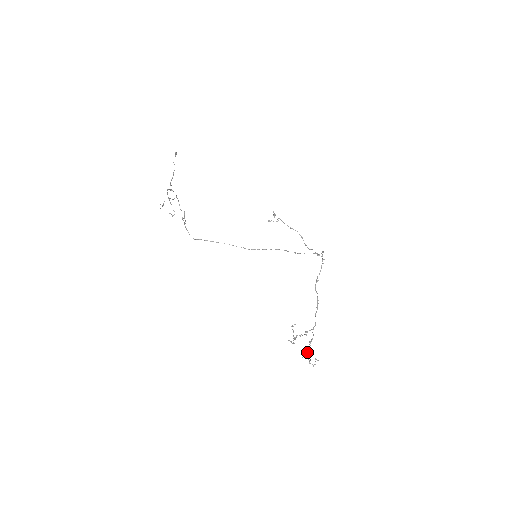
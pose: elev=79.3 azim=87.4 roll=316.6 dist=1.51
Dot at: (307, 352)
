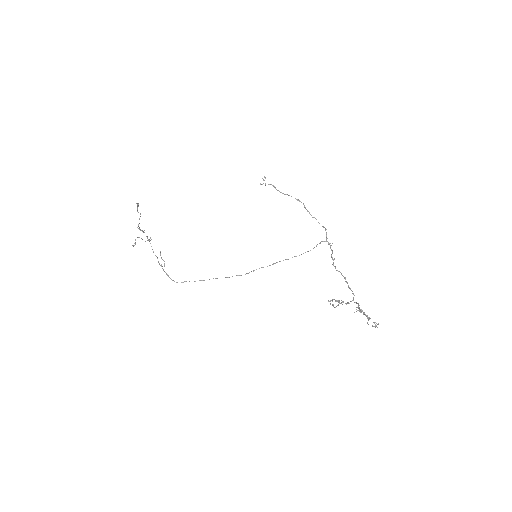
Dot at: (360, 312)
